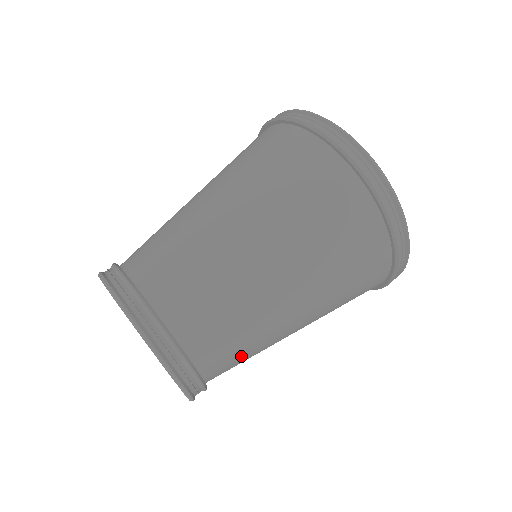
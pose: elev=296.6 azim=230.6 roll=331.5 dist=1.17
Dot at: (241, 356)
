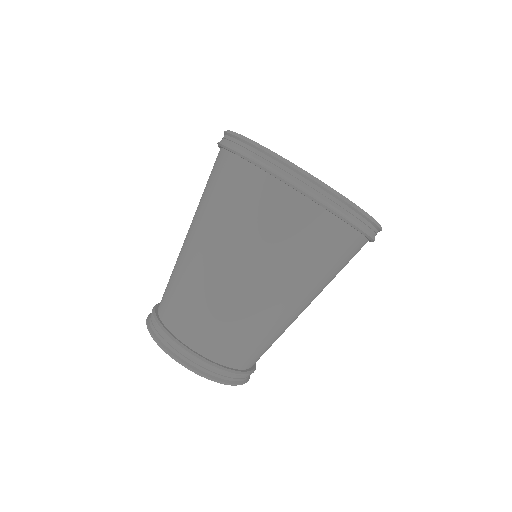
Dot at: occluded
